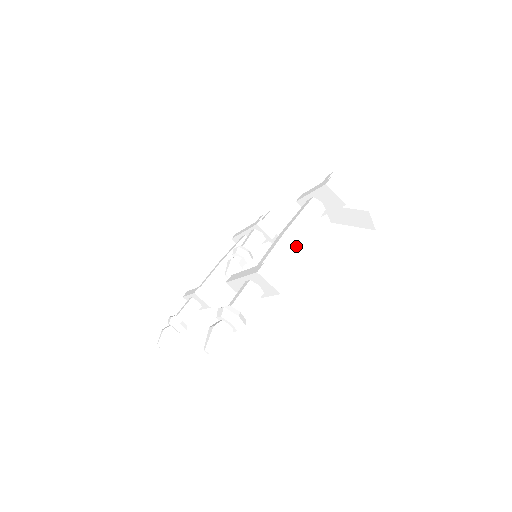
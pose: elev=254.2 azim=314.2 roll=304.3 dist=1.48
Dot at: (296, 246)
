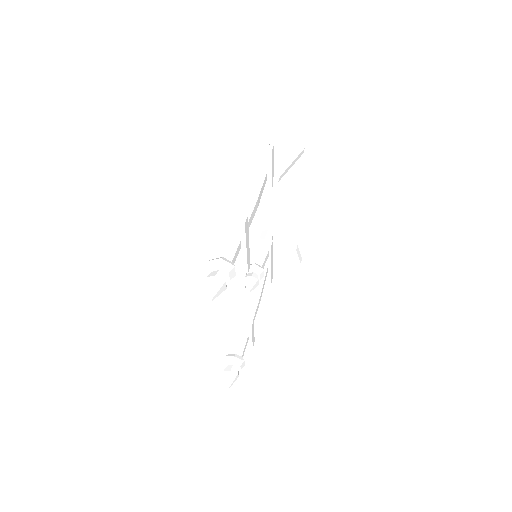
Dot at: (252, 201)
